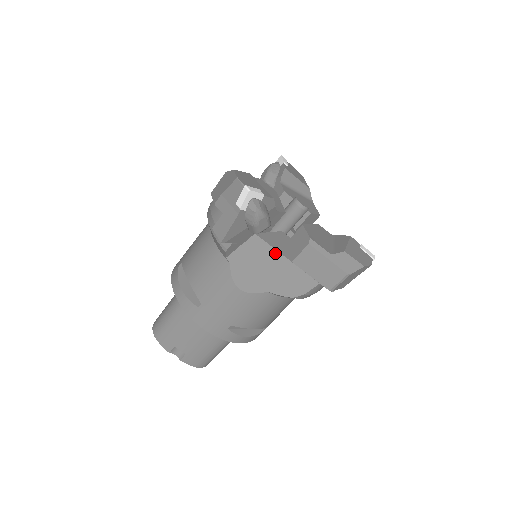
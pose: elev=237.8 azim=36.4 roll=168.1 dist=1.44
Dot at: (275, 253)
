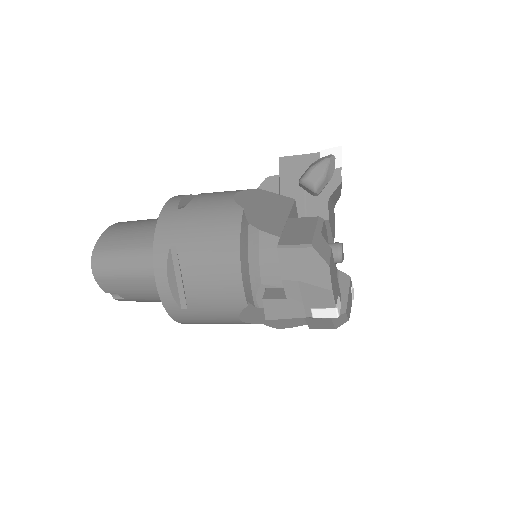
Dot at: occluded
